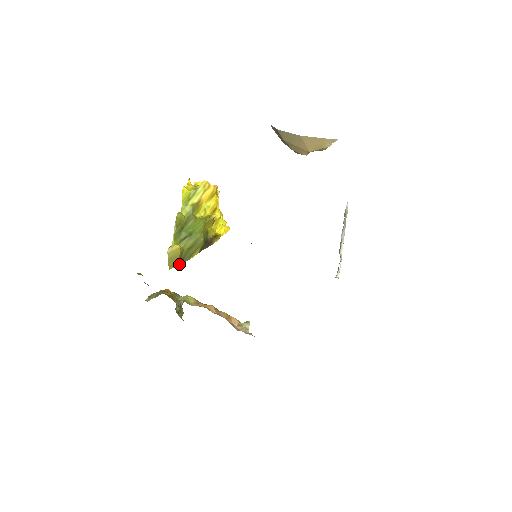
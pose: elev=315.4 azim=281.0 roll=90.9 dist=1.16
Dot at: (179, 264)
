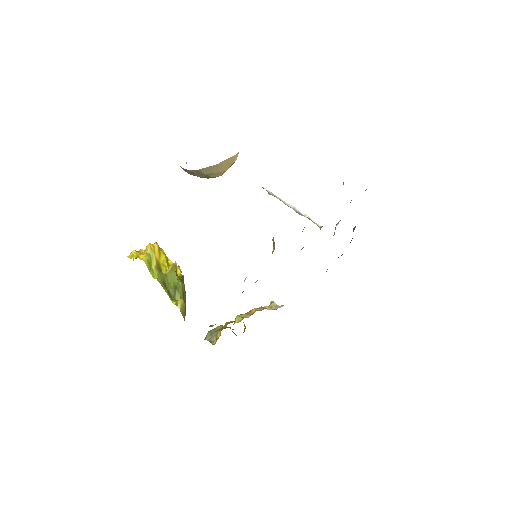
Dot at: (185, 313)
